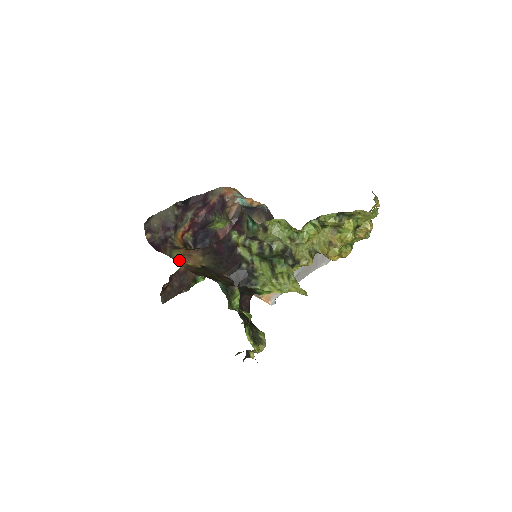
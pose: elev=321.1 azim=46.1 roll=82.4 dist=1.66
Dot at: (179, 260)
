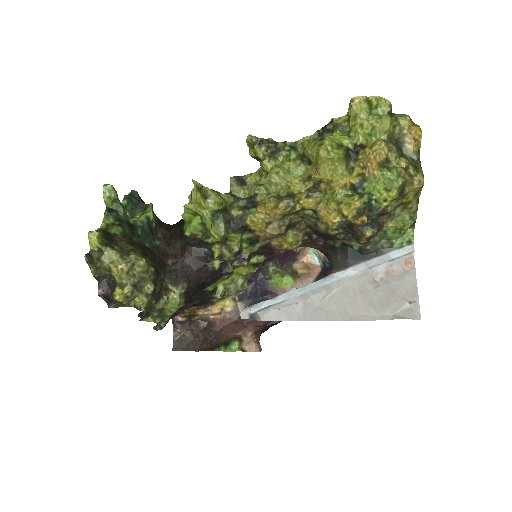
Dot at: occluded
